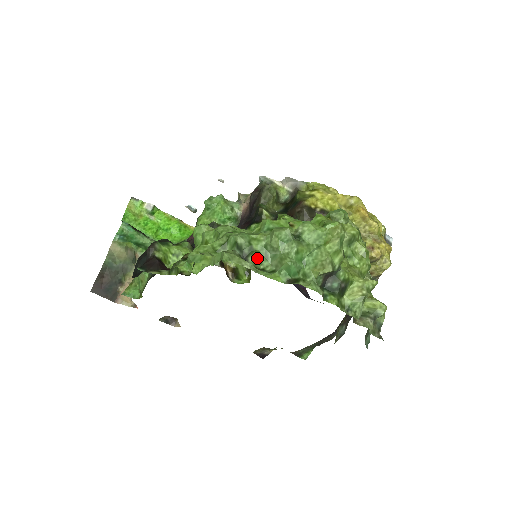
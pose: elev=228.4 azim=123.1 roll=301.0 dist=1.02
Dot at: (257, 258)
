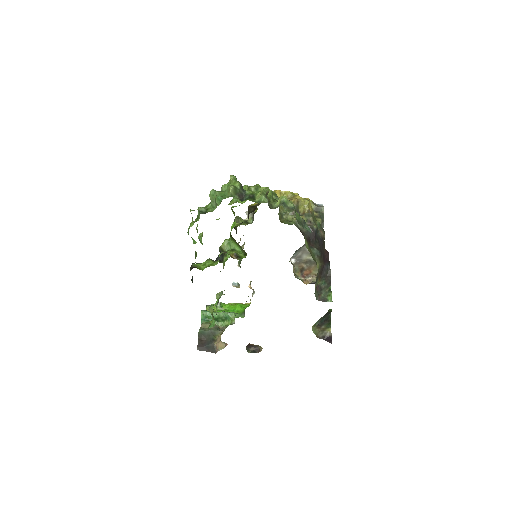
Dot at: (209, 209)
